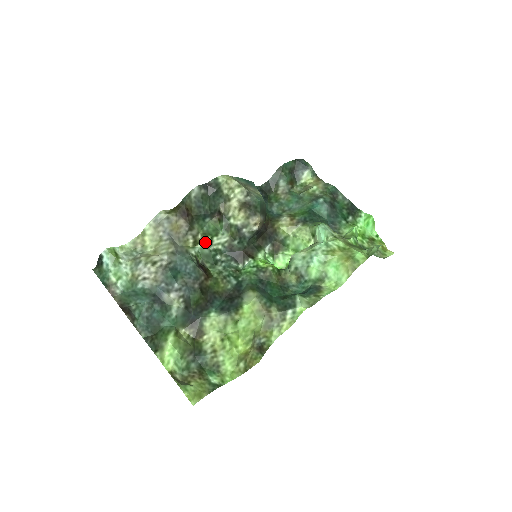
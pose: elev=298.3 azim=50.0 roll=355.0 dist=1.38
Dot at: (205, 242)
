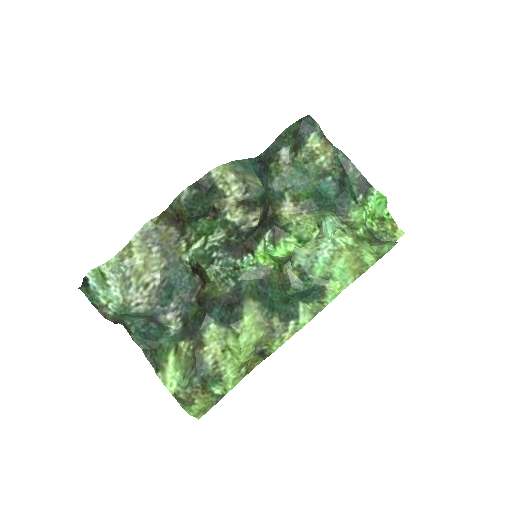
Dot at: (199, 243)
